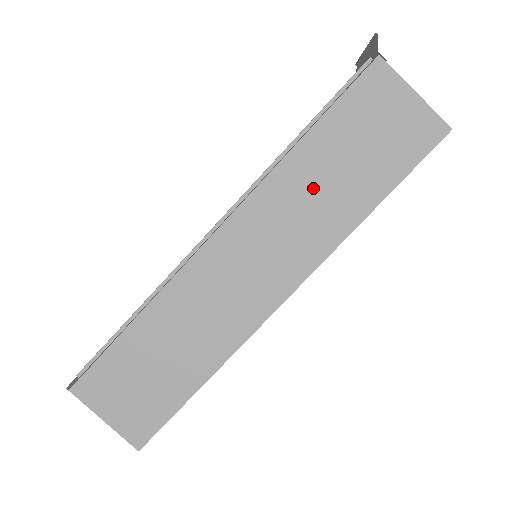
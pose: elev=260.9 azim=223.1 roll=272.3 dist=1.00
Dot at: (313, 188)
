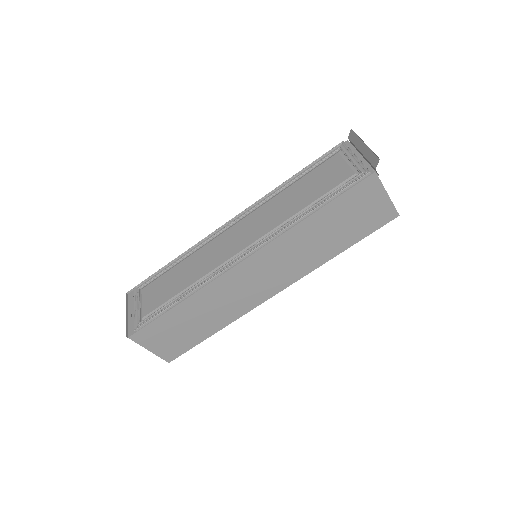
Dot at: (310, 240)
